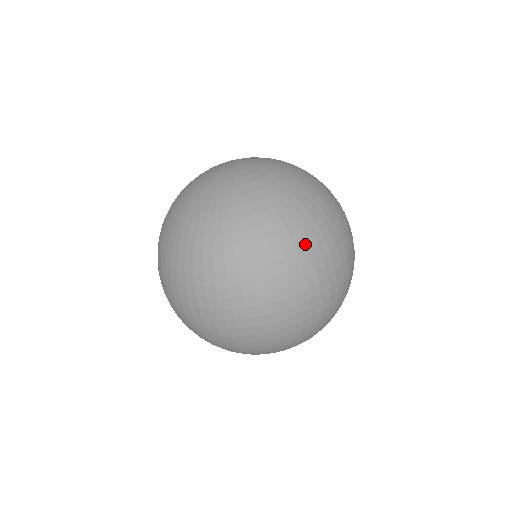
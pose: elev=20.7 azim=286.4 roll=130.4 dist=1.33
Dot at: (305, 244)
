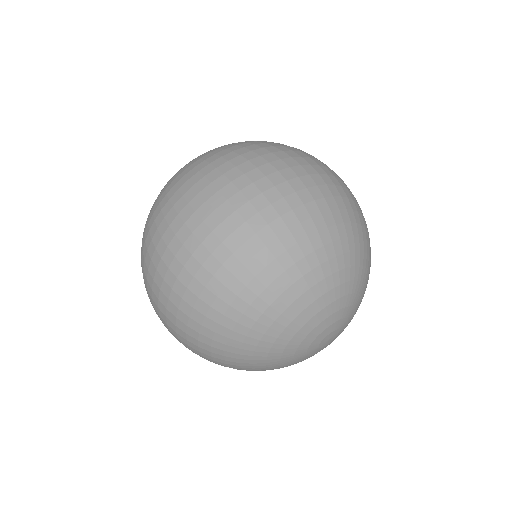
Dot at: (186, 178)
